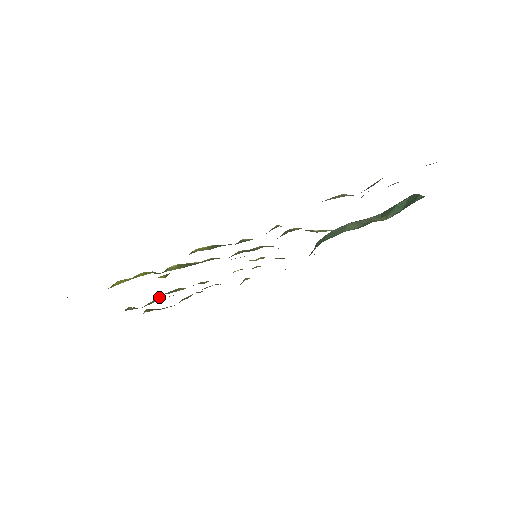
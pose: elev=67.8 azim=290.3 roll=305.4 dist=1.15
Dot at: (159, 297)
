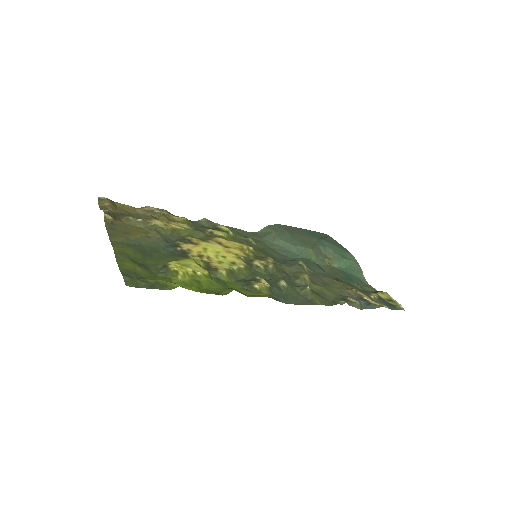
Dot at: (144, 221)
